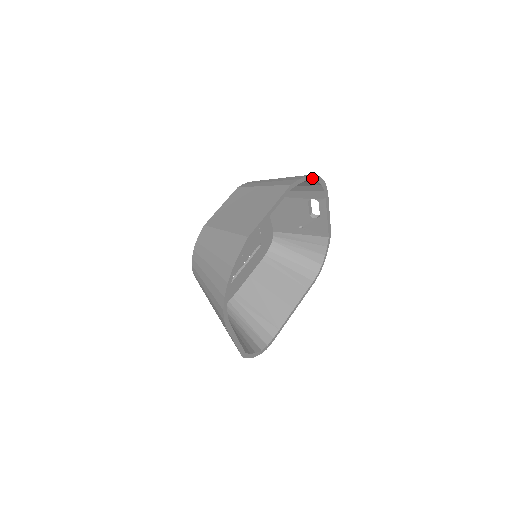
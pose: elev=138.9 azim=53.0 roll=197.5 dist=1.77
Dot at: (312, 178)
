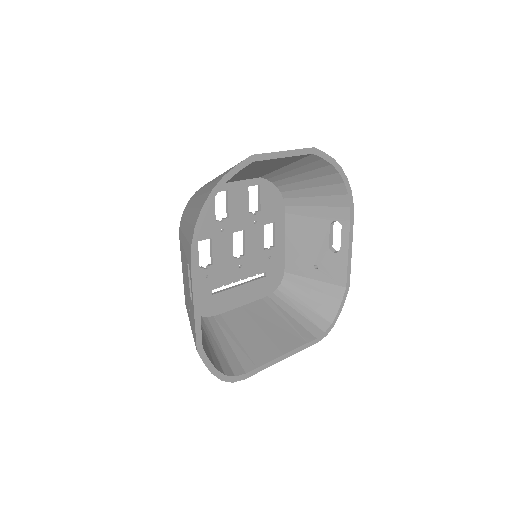
Dot at: (339, 171)
